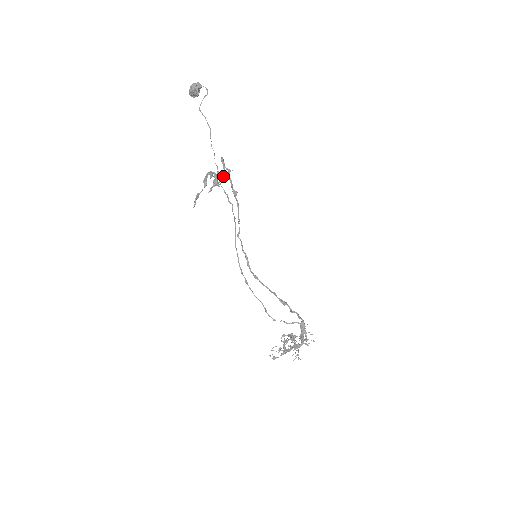
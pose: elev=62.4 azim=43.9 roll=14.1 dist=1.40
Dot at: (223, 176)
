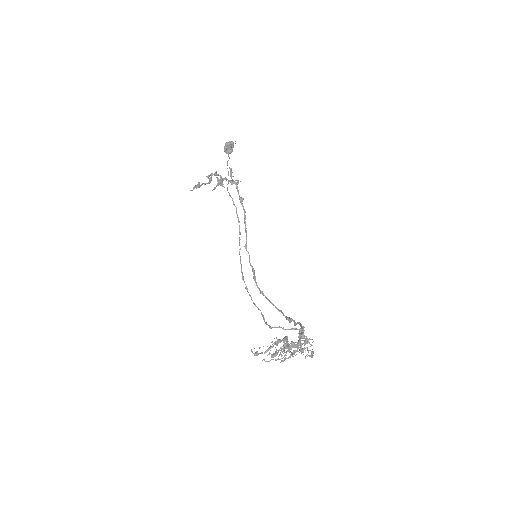
Dot at: (230, 182)
